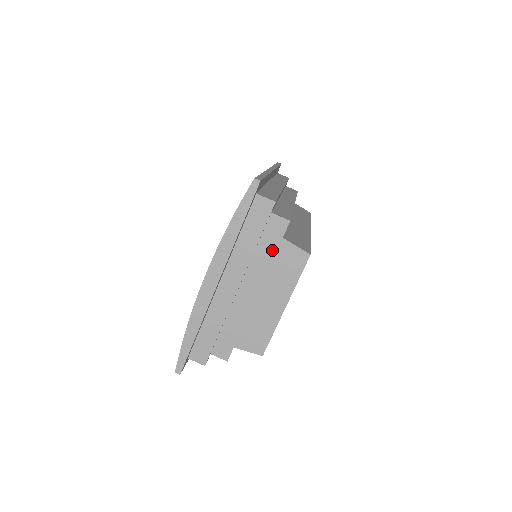
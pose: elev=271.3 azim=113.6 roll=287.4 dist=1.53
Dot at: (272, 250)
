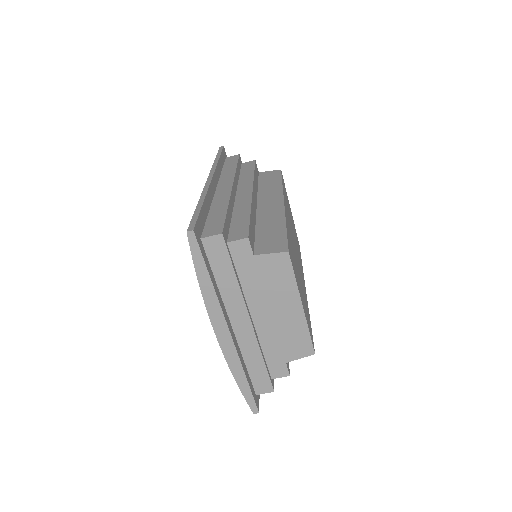
Dot at: (253, 271)
